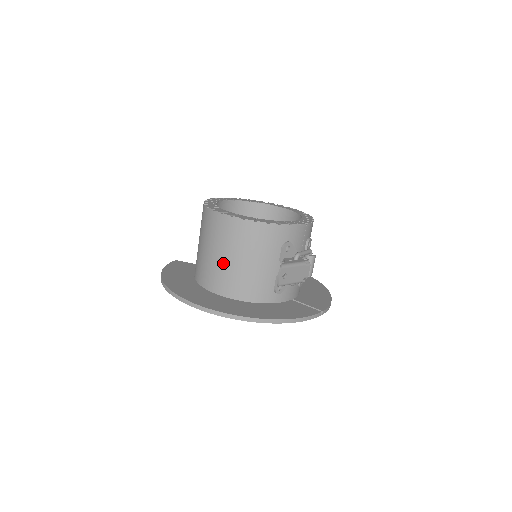
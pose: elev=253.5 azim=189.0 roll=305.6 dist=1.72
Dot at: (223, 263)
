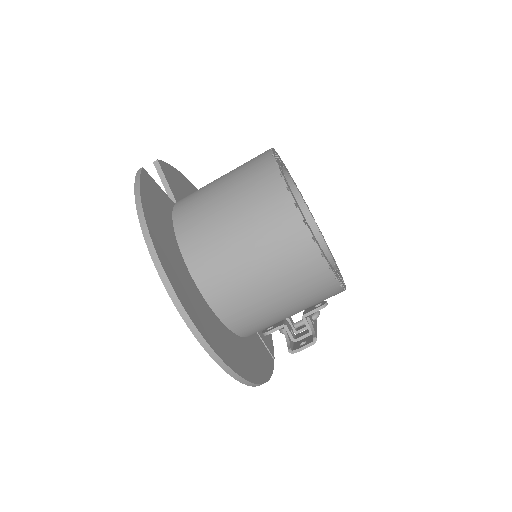
Dot at: (255, 286)
